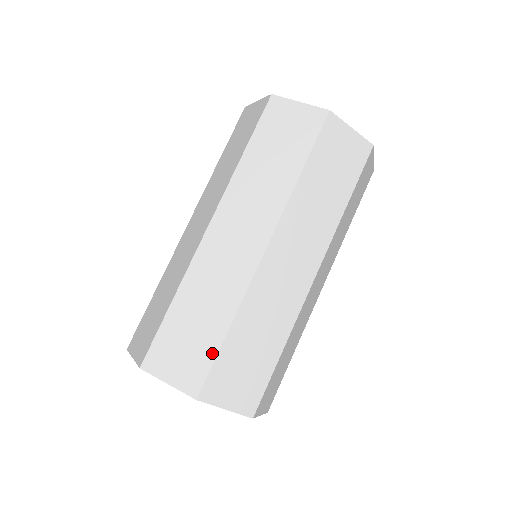
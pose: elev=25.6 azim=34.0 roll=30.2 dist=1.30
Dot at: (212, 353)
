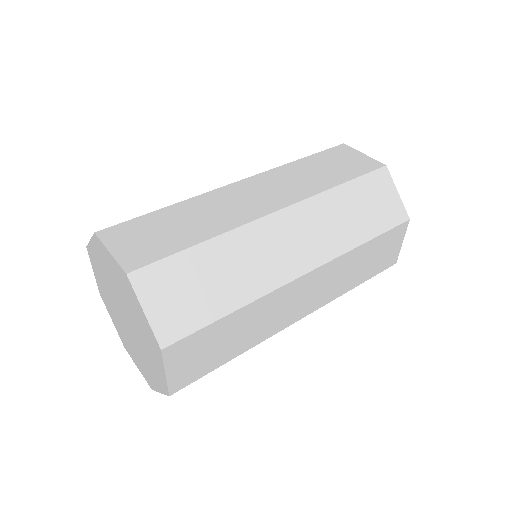
Dot at: (206, 319)
